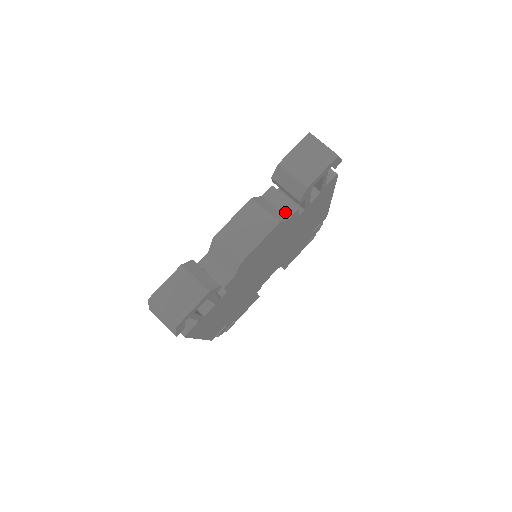
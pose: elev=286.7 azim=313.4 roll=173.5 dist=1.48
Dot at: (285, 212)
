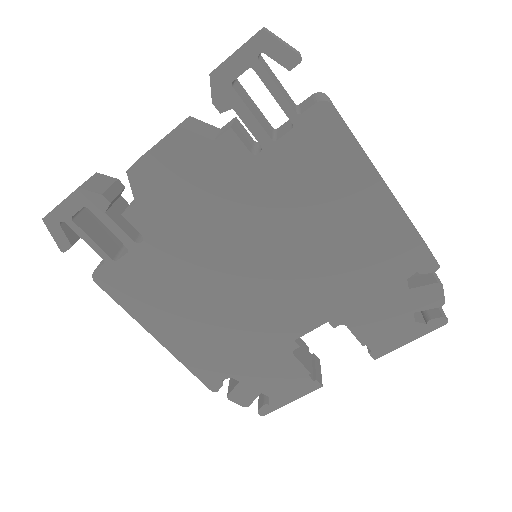
Dot at: (219, 135)
